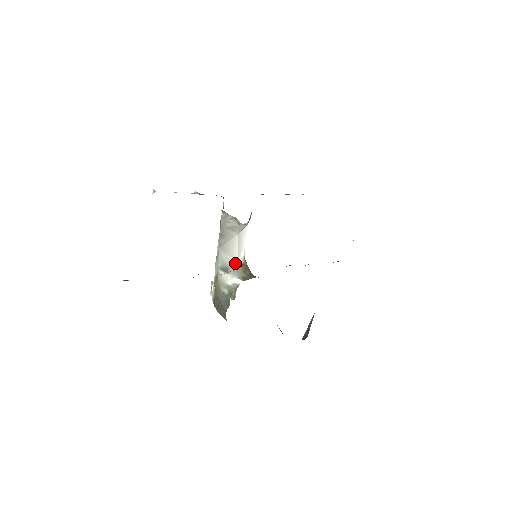
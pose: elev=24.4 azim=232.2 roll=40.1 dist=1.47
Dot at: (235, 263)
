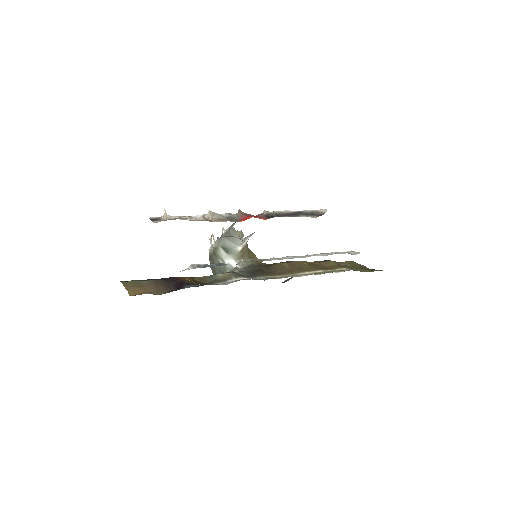
Dot at: (236, 248)
